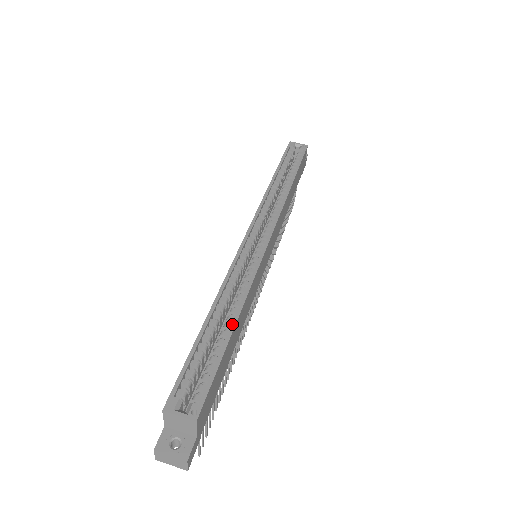
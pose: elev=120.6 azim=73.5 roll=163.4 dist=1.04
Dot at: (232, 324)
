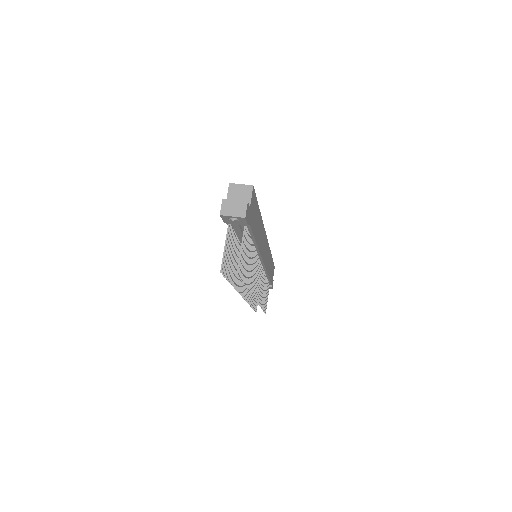
Dot at: occluded
